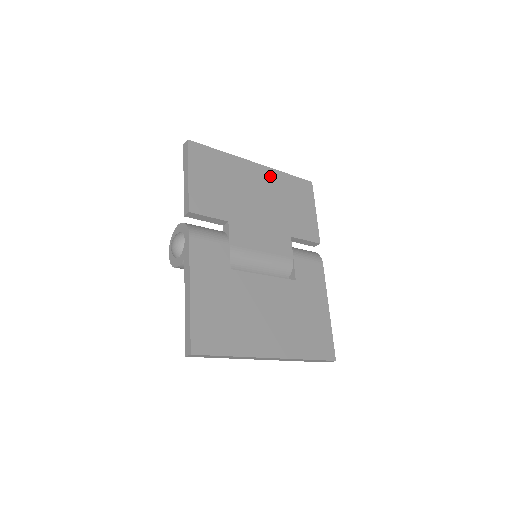
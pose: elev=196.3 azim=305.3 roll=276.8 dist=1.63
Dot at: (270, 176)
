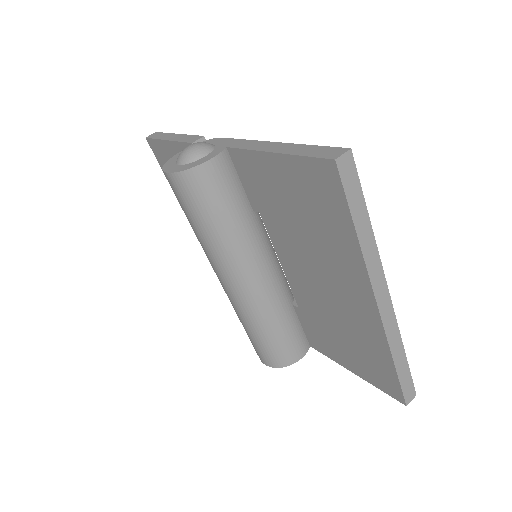
Dot at: occluded
